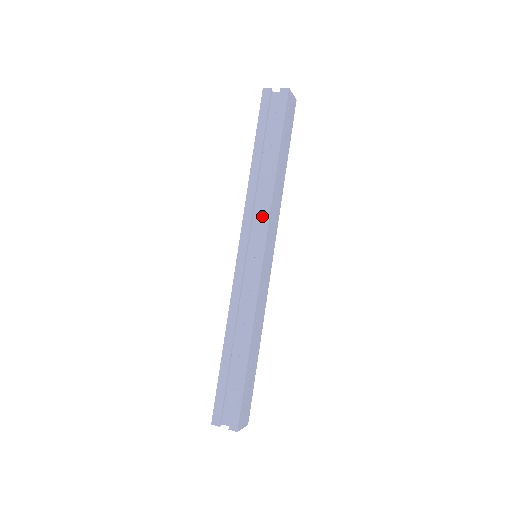
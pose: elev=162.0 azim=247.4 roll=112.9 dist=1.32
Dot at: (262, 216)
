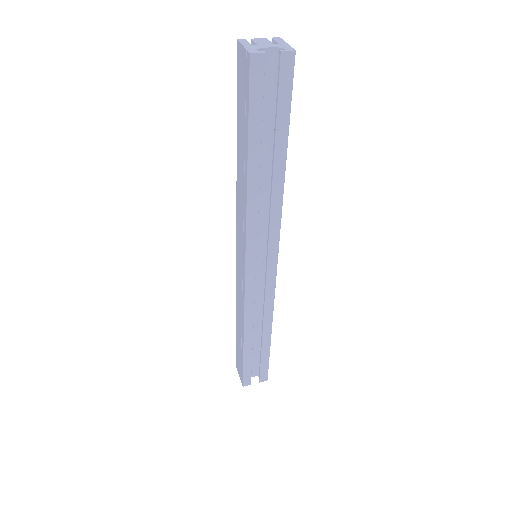
Dot at: (271, 230)
